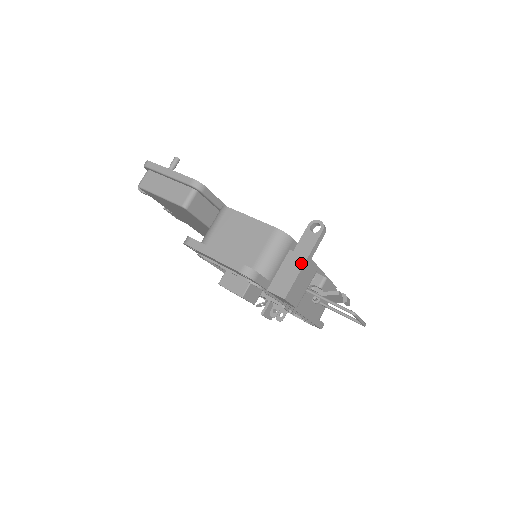
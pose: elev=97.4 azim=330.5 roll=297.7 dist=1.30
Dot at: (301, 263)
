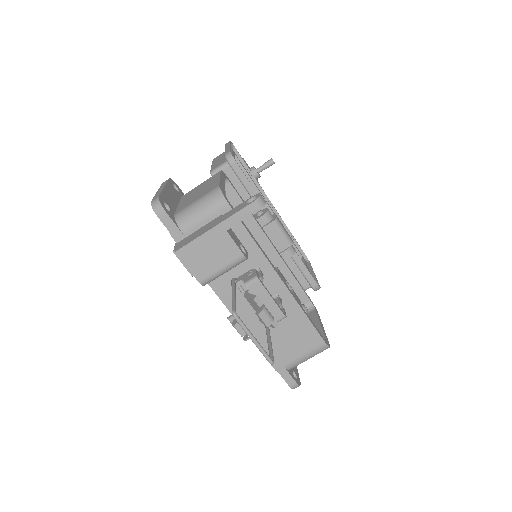
Dot at: (213, 226)
